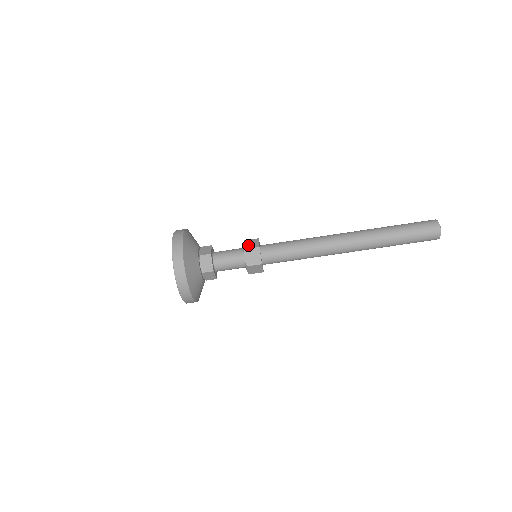
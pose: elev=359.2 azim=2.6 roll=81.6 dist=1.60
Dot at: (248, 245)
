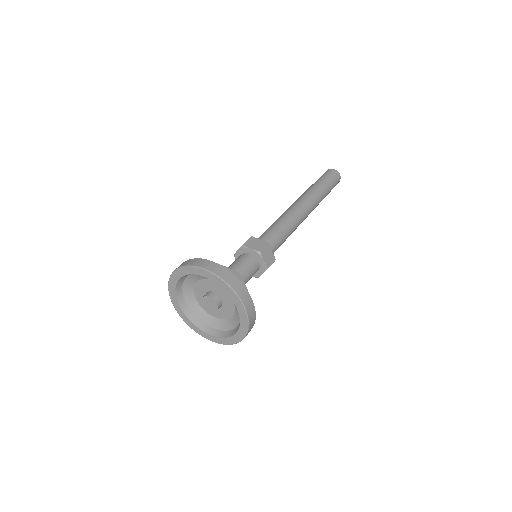
Dot at: (257, 247)
